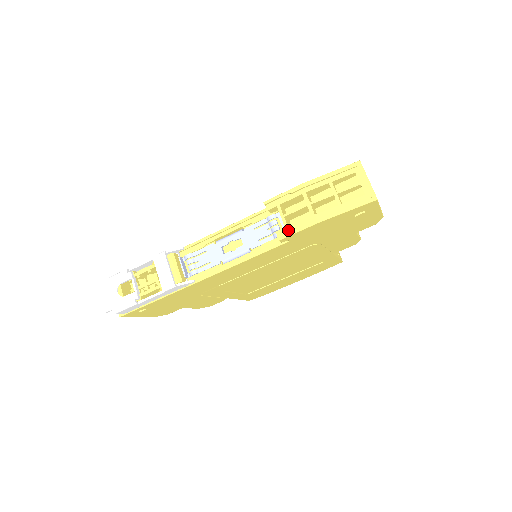
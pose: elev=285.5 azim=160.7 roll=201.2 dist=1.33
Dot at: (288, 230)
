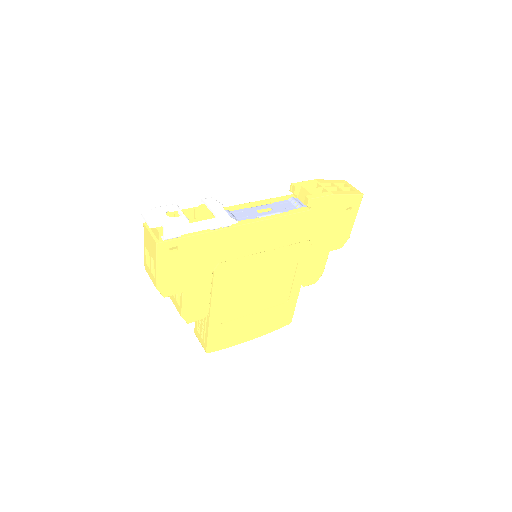
Dot at: (314, 195)
